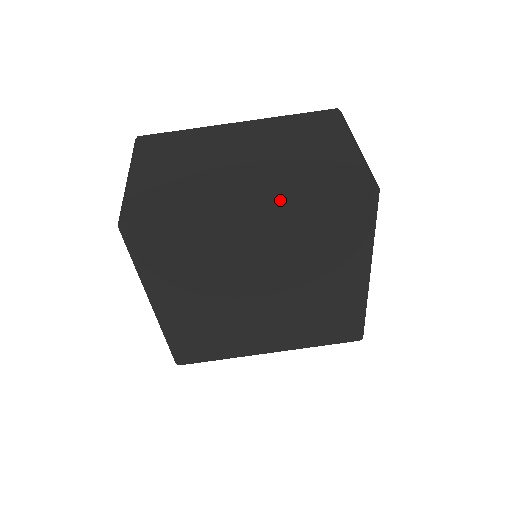
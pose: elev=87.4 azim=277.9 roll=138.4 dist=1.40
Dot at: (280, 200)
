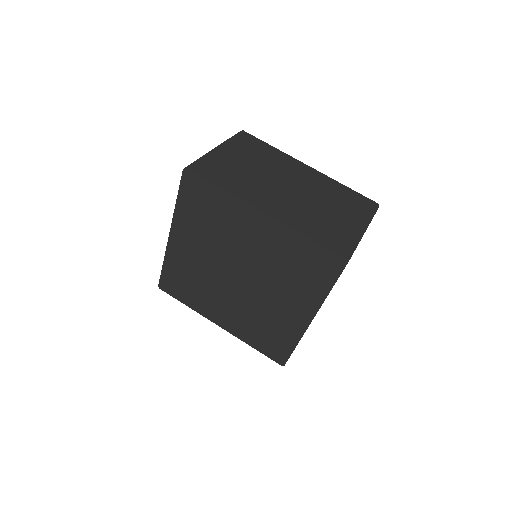
Dot at: (284, 224)
